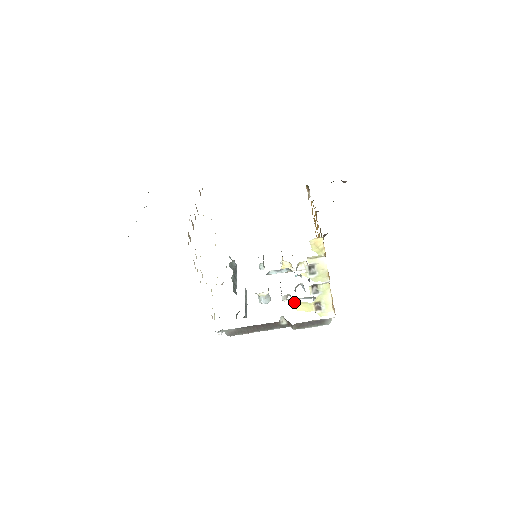
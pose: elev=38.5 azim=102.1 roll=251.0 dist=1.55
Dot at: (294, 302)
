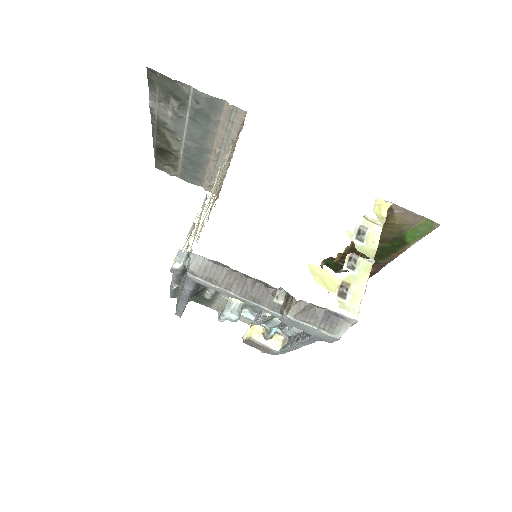
Dot at: (317, 265)
